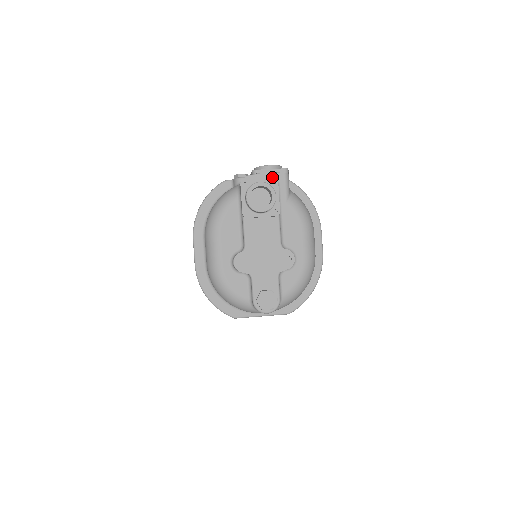
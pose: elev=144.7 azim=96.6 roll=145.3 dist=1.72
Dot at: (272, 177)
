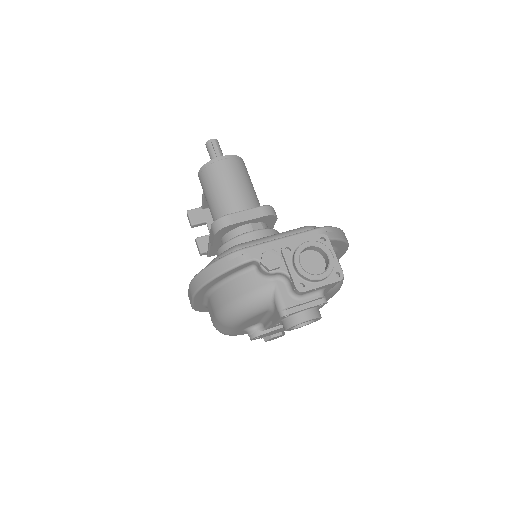
Dot at: (322, 298)
